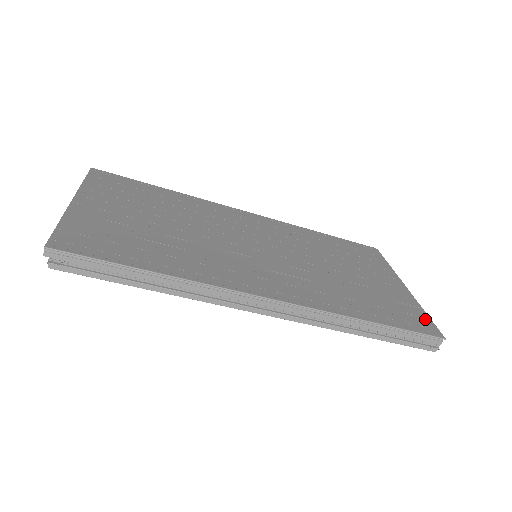
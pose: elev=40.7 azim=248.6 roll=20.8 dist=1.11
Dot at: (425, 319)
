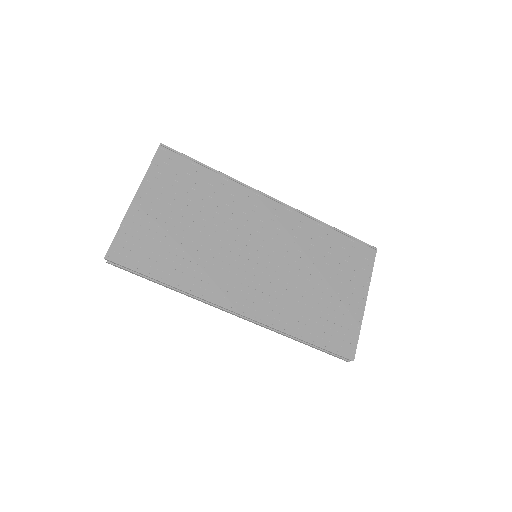
Dot at: (353, 340)
